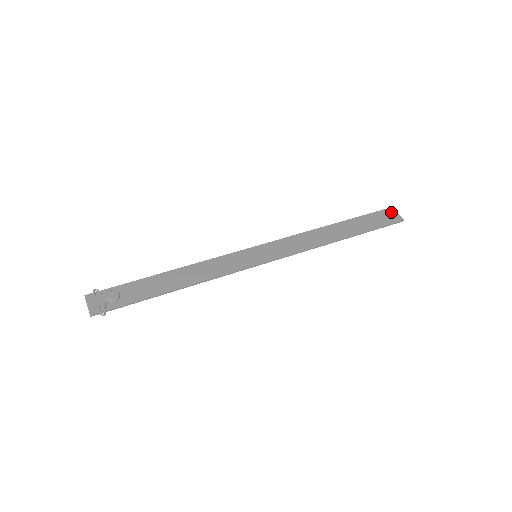
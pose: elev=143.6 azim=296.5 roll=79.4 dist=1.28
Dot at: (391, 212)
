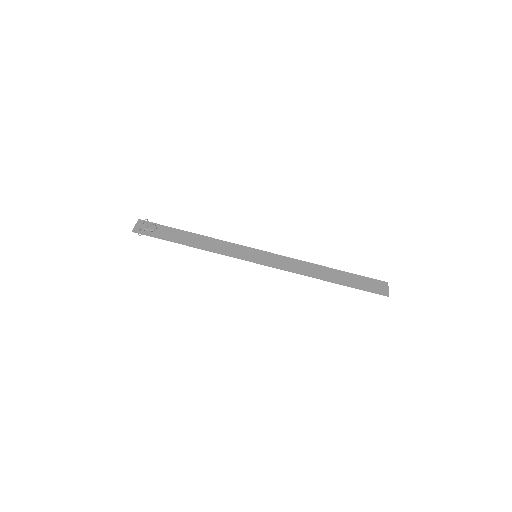
Dot at: (384, 285)
